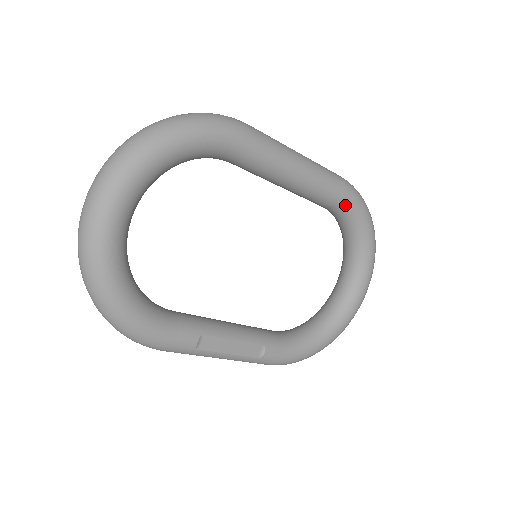
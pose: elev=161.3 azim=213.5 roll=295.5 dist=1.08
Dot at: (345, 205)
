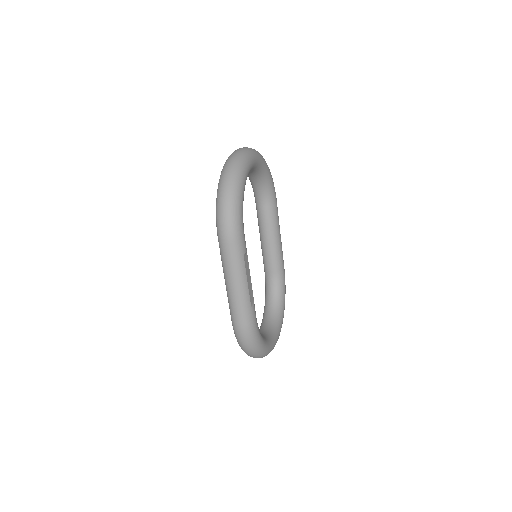
Dot at: (282, 277)
